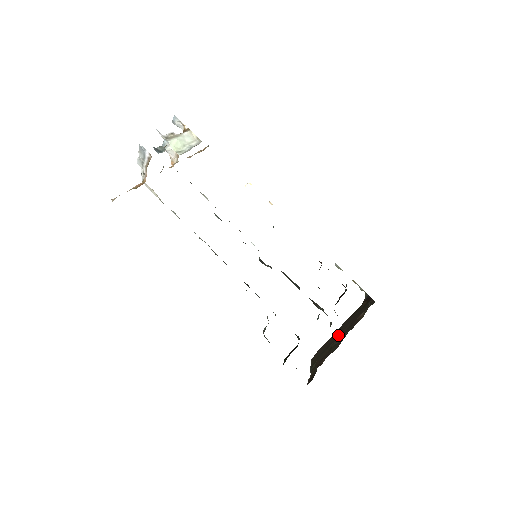
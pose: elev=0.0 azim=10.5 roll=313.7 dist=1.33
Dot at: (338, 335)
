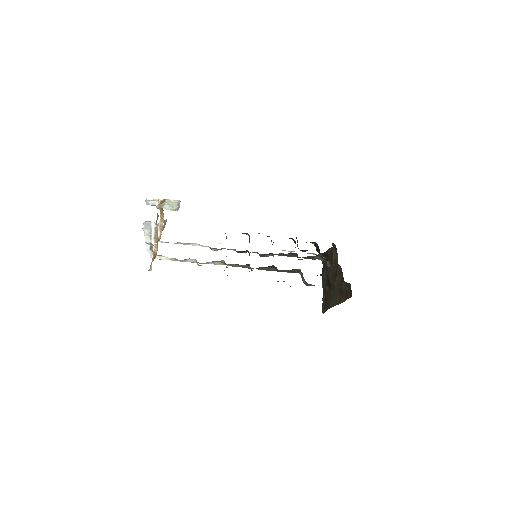
Dot at: occluded
